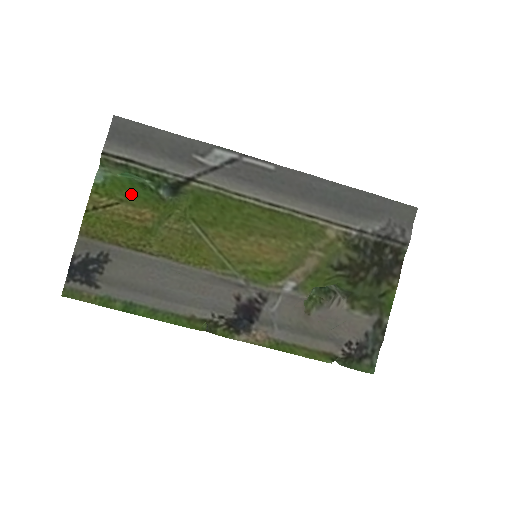
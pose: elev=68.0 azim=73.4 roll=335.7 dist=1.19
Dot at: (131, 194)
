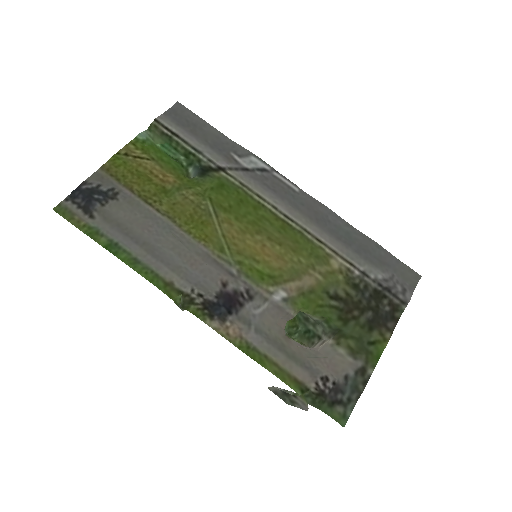
Dot at: (164, 158)
